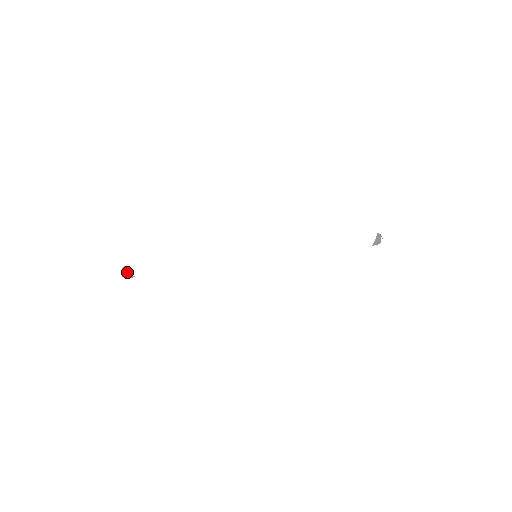
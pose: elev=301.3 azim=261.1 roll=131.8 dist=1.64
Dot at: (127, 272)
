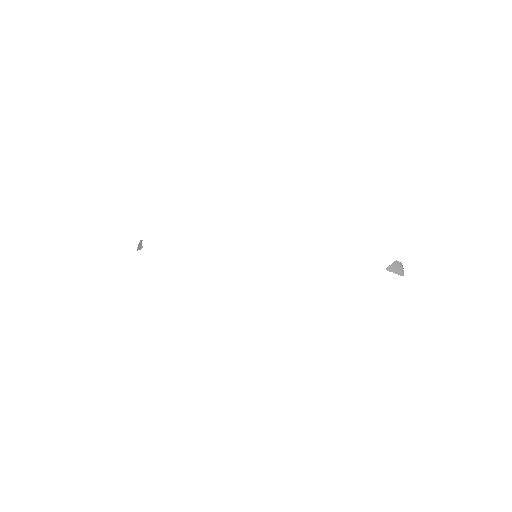
Dot at: (140, 244)
